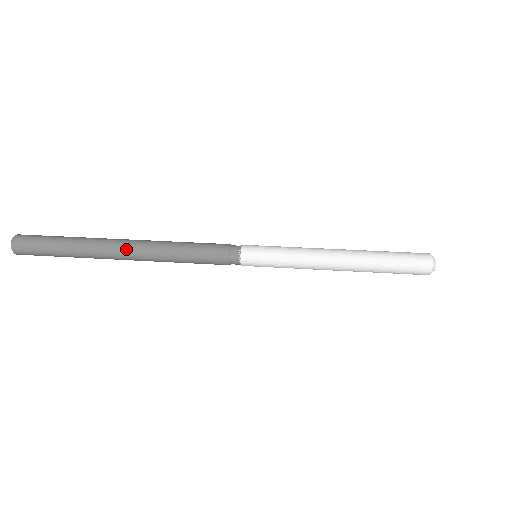
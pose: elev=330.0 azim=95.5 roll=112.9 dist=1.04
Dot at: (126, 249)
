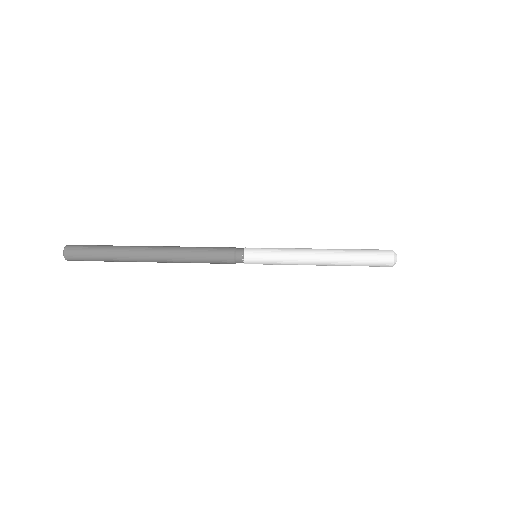
Dot at: (154, 254)
